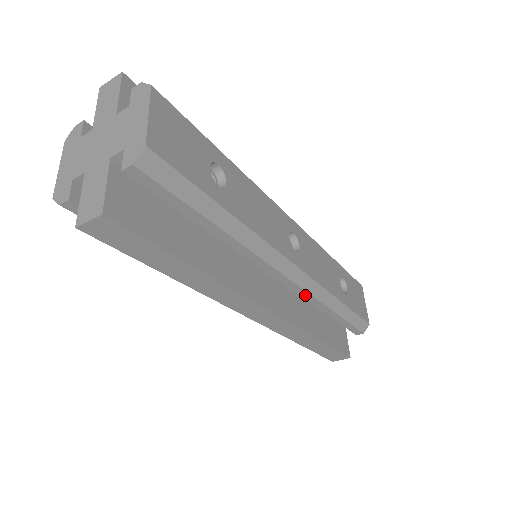
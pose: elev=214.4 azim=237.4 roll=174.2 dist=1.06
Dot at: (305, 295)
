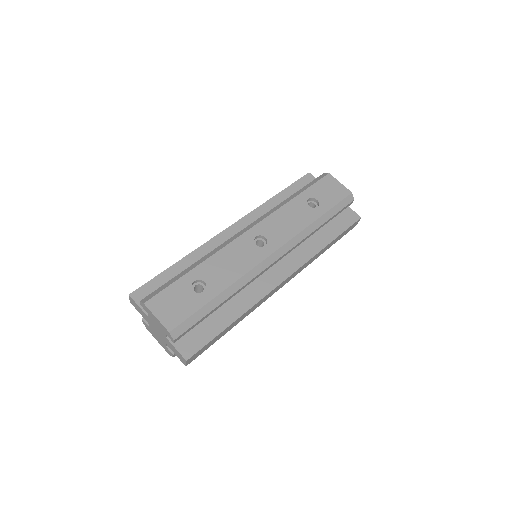
Dot at: (294, 247)
